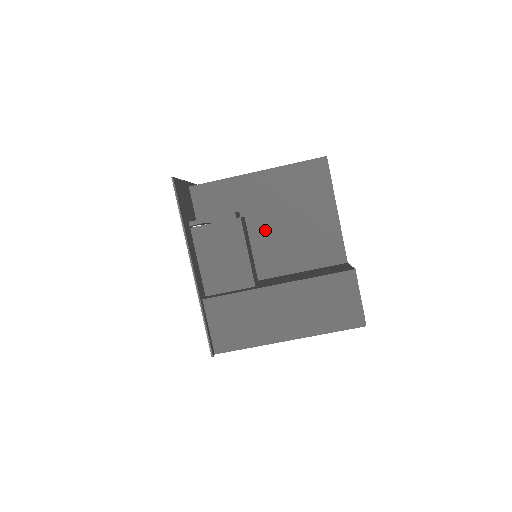
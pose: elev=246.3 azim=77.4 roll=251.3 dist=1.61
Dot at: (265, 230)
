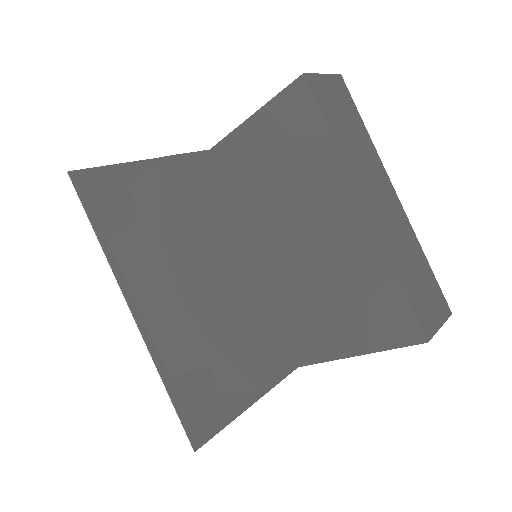
Dot at: occluded
